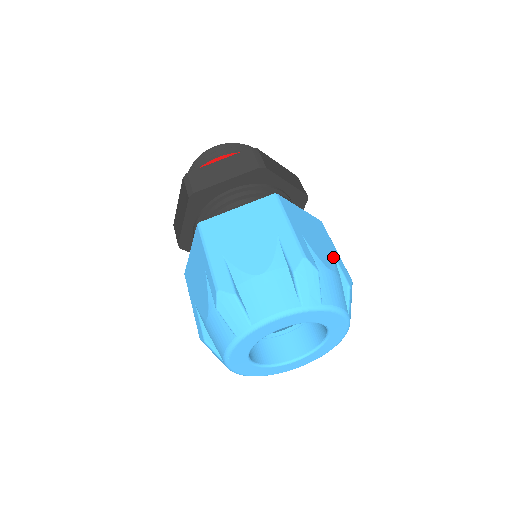
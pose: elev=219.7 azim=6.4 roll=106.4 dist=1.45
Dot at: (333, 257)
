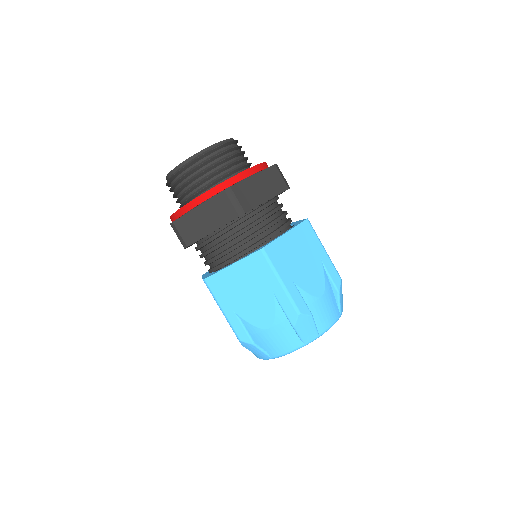
Dot at: (322, 269)
